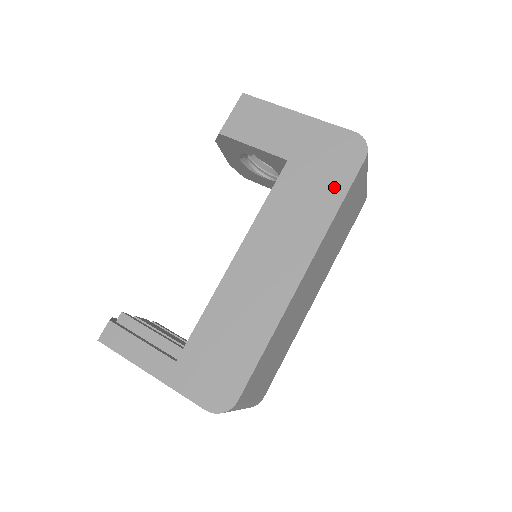
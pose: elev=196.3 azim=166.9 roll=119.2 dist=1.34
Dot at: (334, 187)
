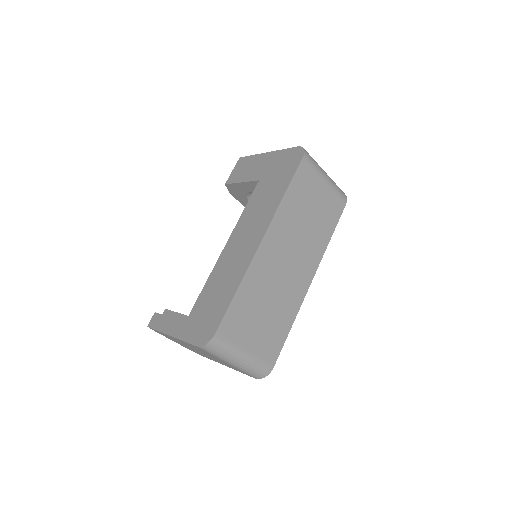
Dot at: (283, 182)
